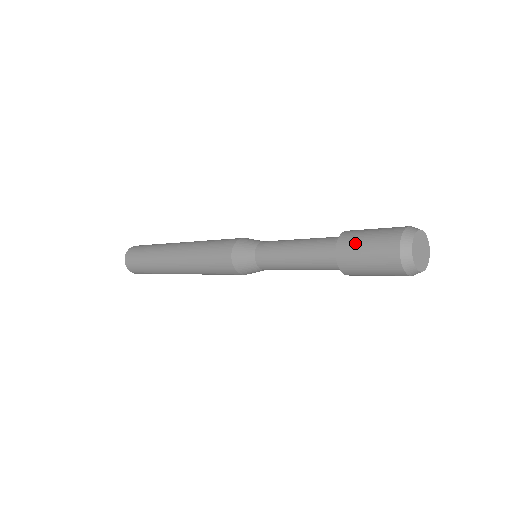
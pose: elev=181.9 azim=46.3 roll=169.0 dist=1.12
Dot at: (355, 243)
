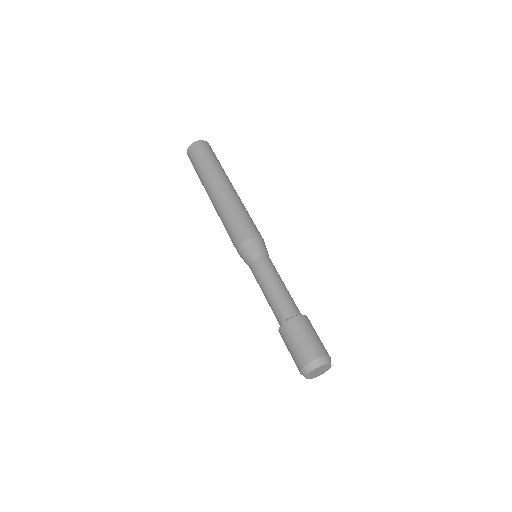
Dot at: (286, 346)
